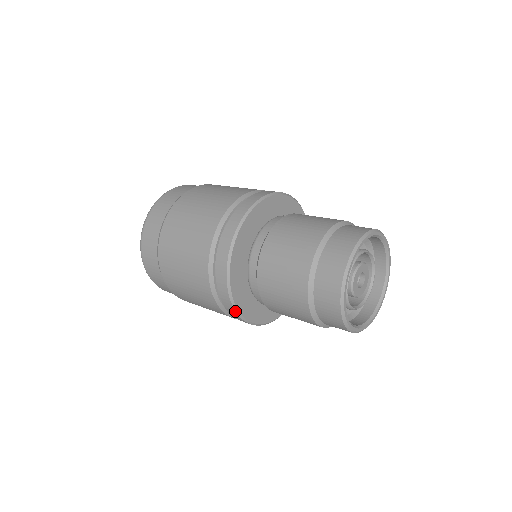
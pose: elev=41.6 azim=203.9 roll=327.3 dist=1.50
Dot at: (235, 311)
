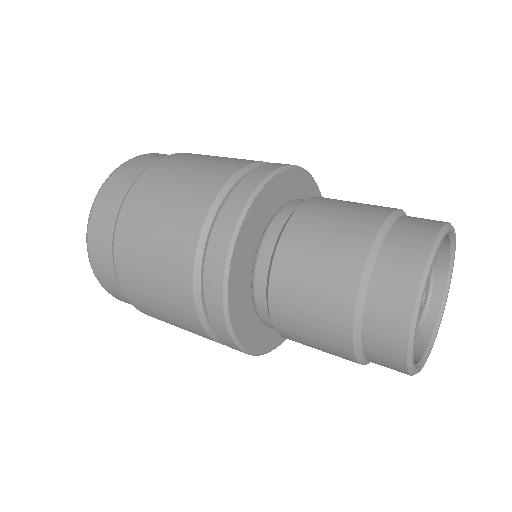
Dot at: (223, 278)
